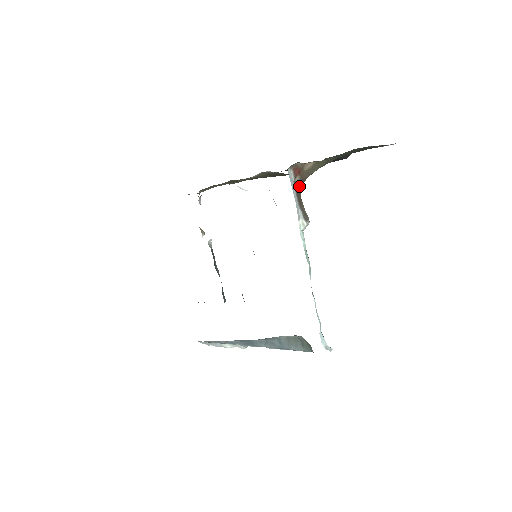
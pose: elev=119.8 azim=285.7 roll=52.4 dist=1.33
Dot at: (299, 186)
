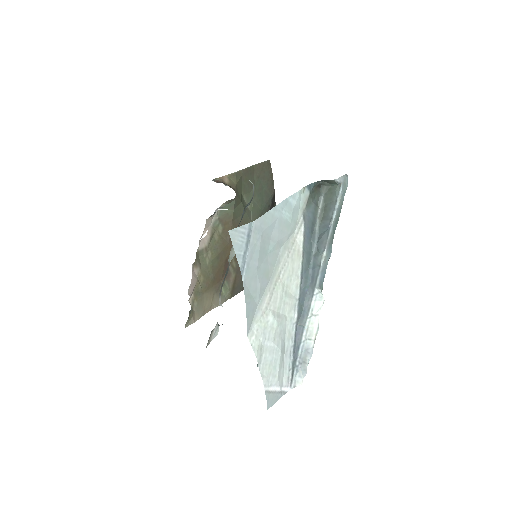
Dot at: occluded
